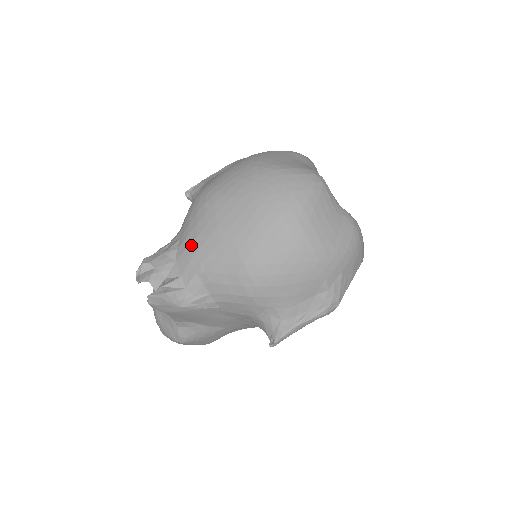
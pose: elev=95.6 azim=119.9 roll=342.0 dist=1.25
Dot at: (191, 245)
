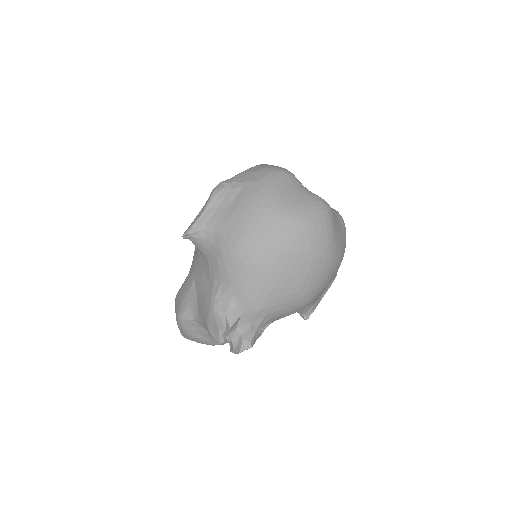
Dot at: (255, 301)
